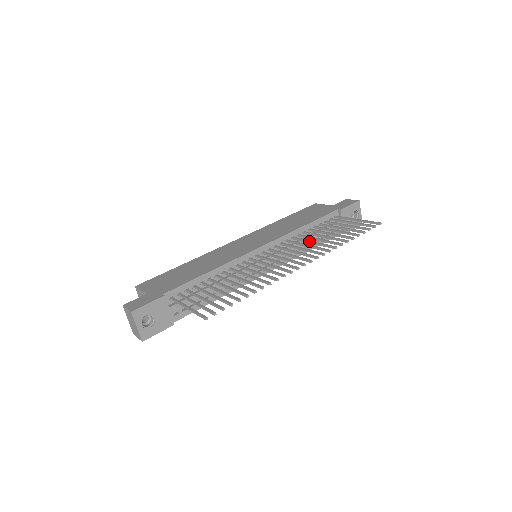
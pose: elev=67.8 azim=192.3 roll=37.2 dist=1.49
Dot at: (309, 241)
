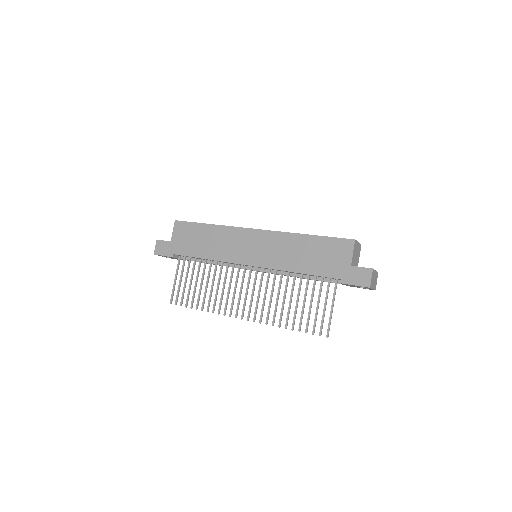
Dot at: (277, 294)
